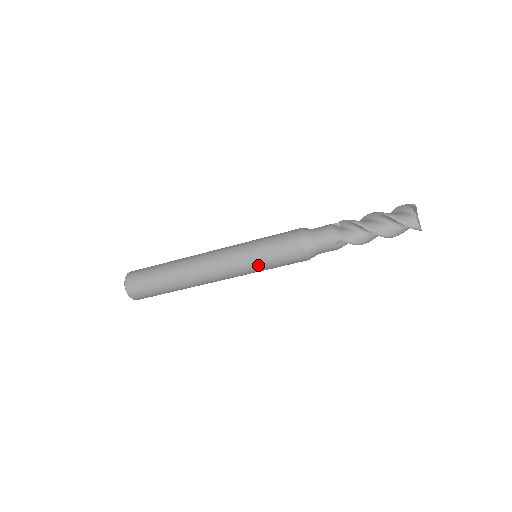
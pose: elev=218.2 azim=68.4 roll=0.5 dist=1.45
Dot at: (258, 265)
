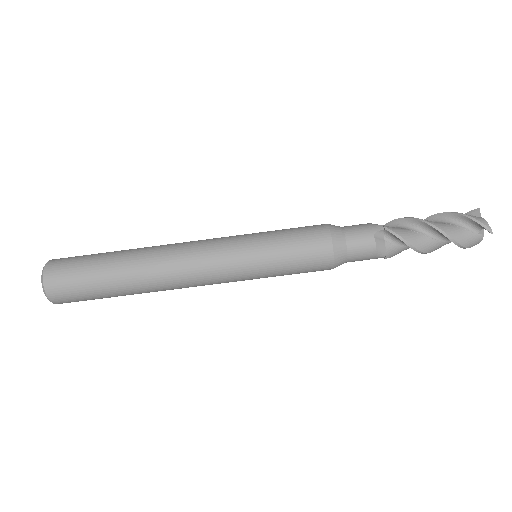
Dot at: (260, 248)
